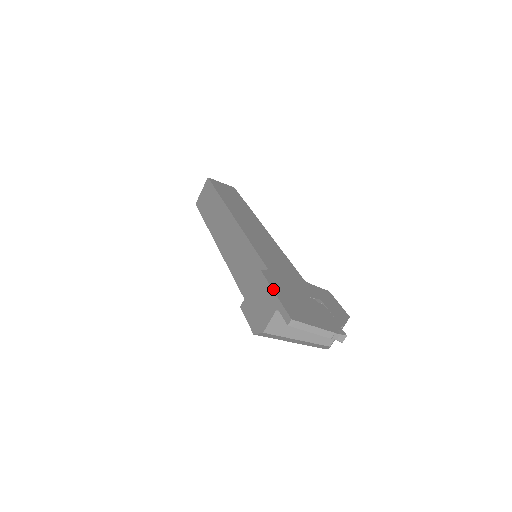
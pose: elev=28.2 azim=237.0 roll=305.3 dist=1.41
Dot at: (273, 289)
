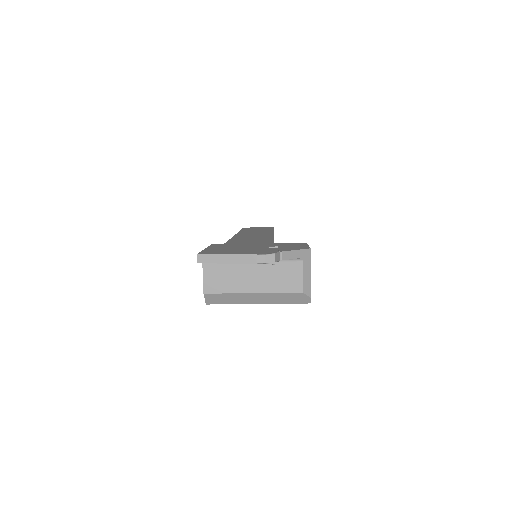
Dot at: (206, 248)
